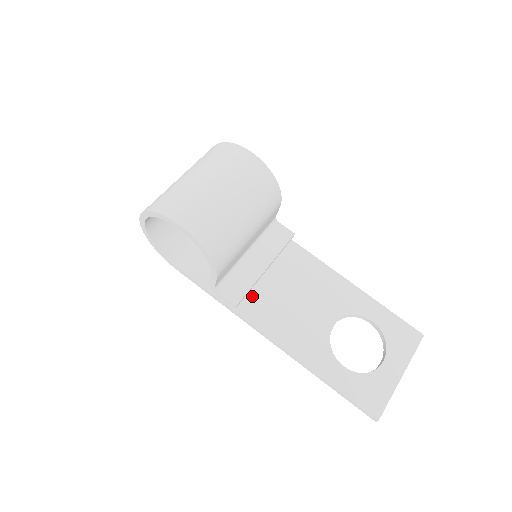
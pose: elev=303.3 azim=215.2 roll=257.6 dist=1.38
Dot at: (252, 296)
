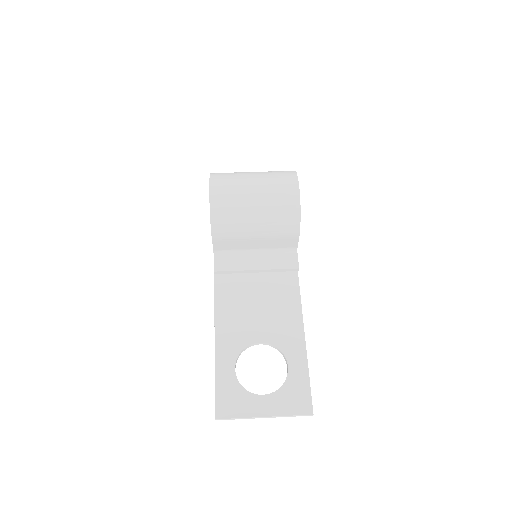
Dot at: (234, 279)
